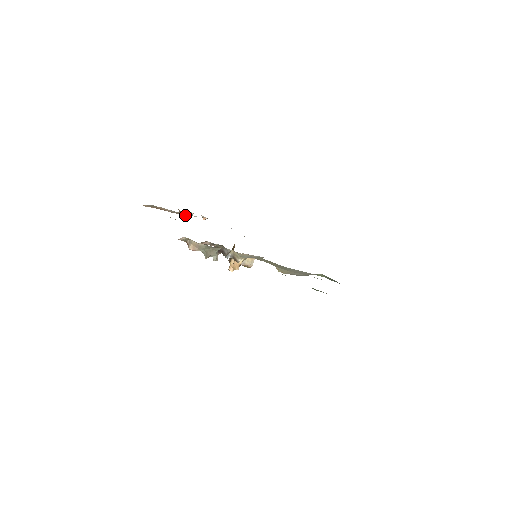
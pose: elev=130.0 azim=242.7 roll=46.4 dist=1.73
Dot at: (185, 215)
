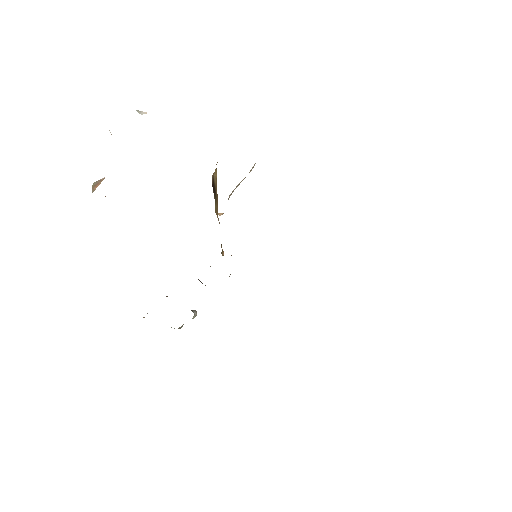
Dot at: occluded
